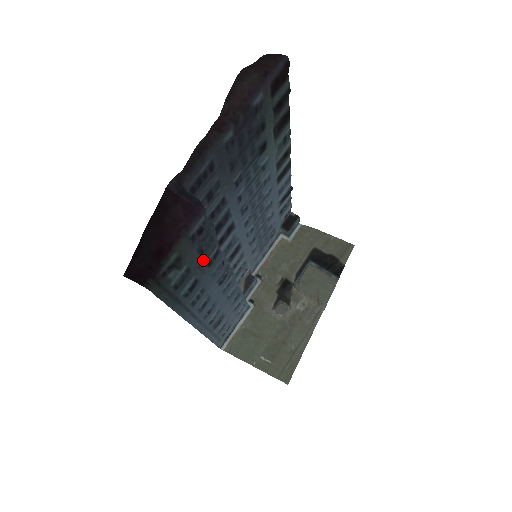
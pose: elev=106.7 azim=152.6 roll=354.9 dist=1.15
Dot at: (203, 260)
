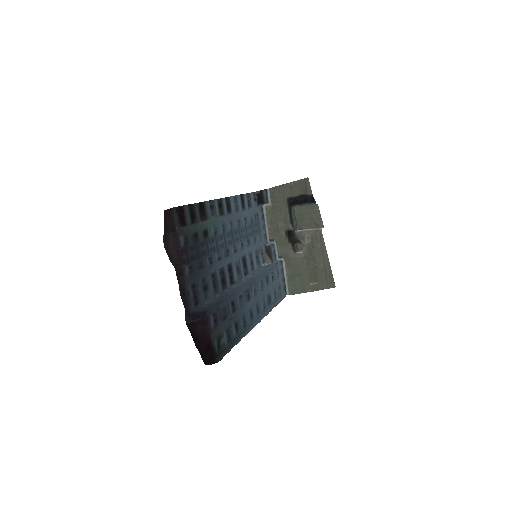
Dot at: (229, 315)
